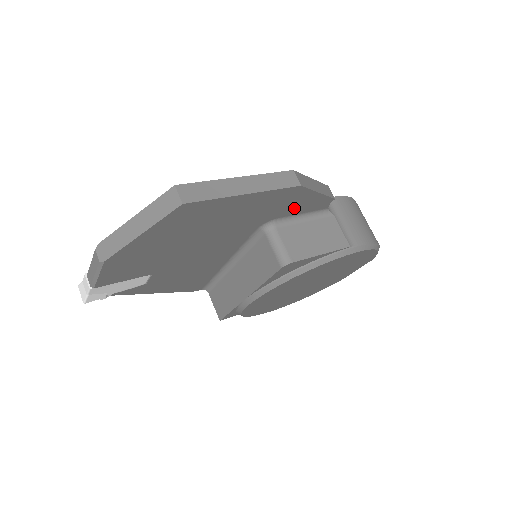
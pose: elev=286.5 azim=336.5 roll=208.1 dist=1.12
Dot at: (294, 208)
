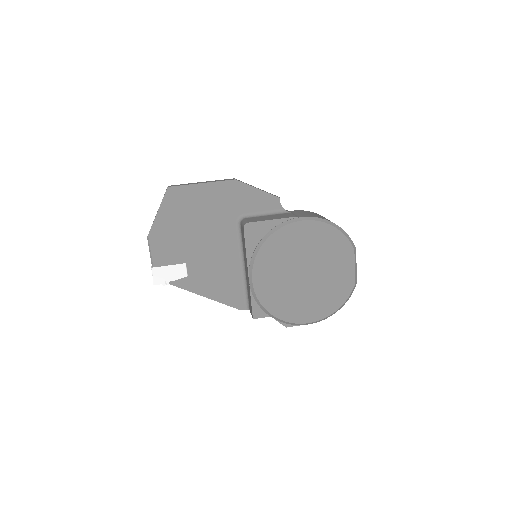
Dot at: (250, 204)
